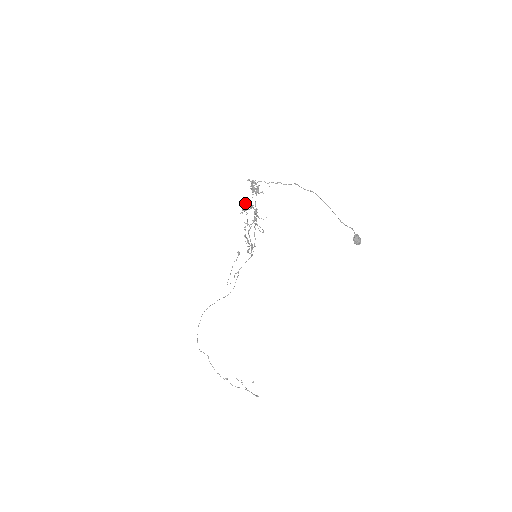
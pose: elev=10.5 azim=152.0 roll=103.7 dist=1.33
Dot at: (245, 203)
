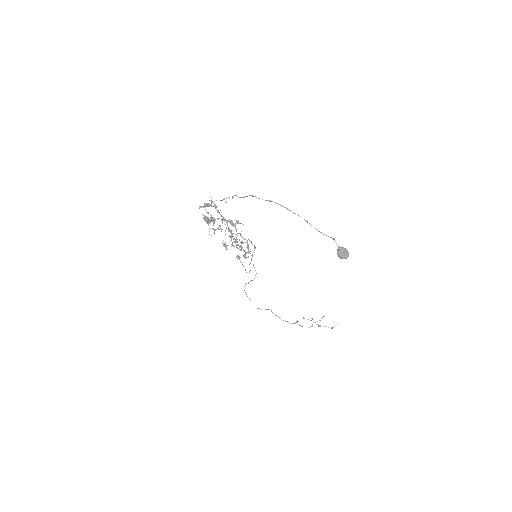
Dot at: occluded
